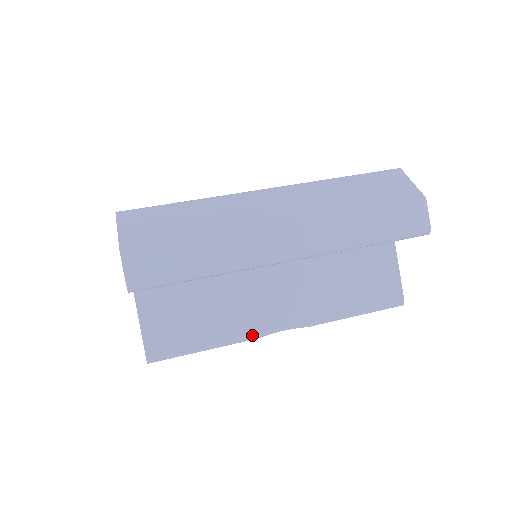
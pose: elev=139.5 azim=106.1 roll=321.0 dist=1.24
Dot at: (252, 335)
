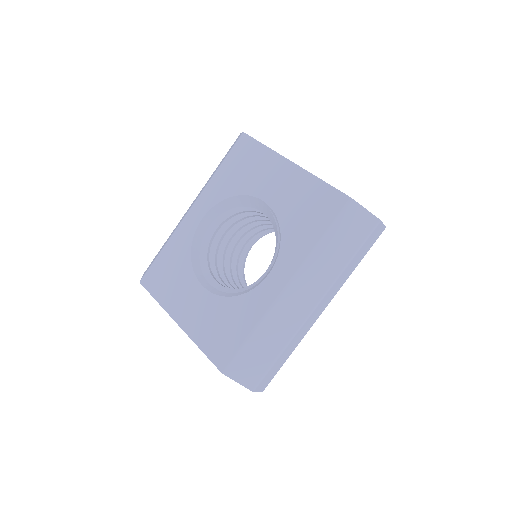
Dot at: occluded
